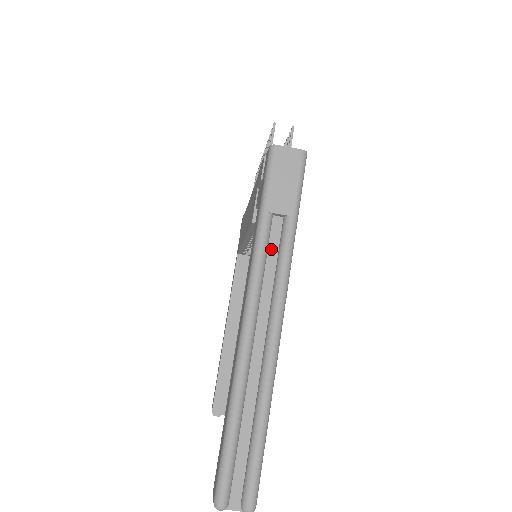
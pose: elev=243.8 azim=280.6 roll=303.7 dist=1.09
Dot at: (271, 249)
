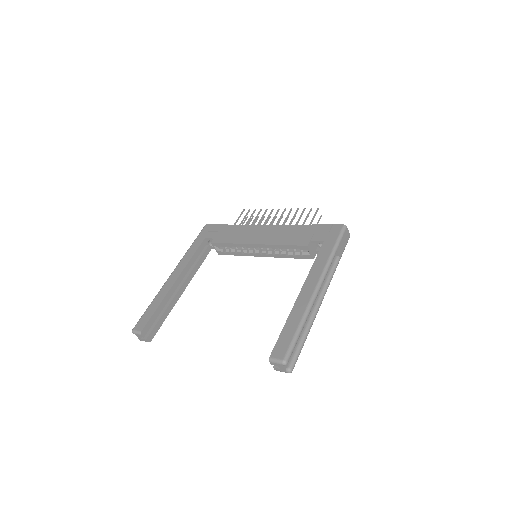
Dot at: occluded
